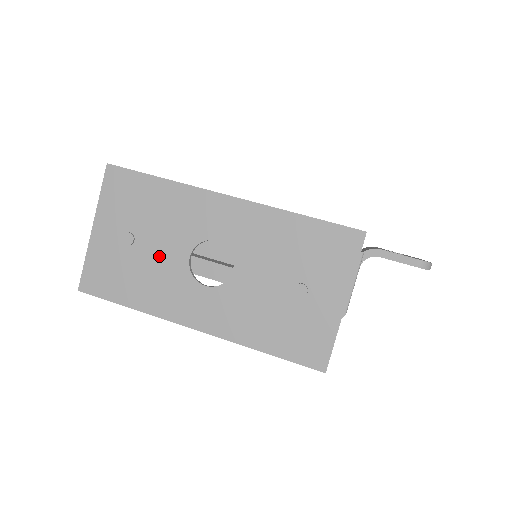
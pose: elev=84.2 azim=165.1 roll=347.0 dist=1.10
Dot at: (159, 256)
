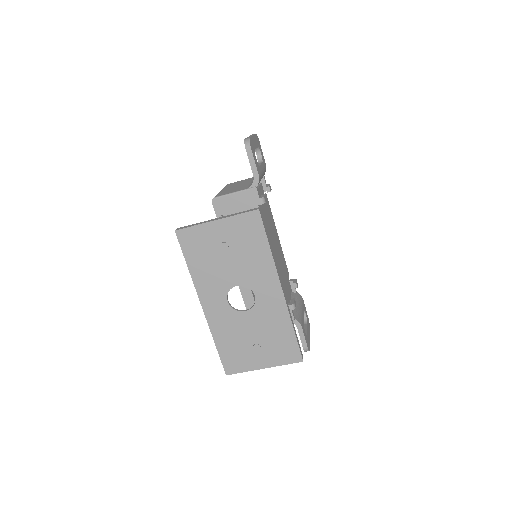
Dot at: (227, 269)
